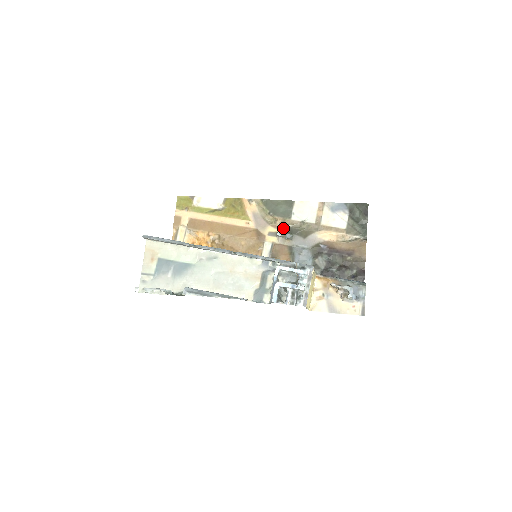
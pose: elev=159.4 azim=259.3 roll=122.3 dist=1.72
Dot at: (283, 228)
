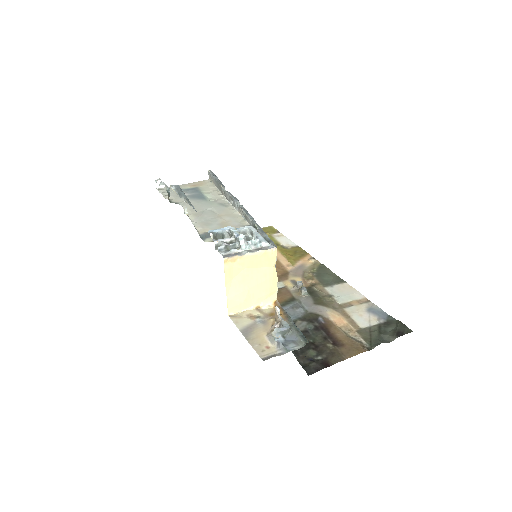
Dot at: (309, 286)
